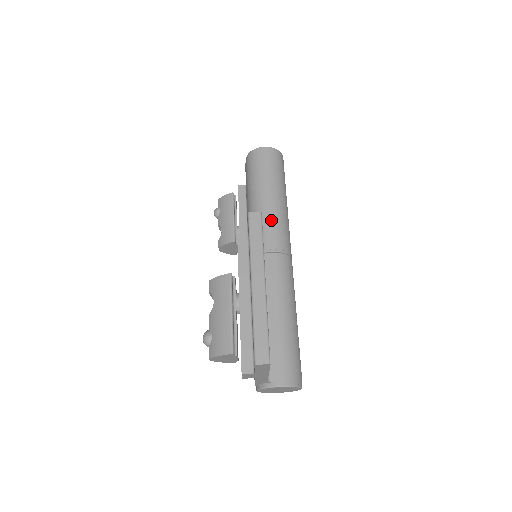
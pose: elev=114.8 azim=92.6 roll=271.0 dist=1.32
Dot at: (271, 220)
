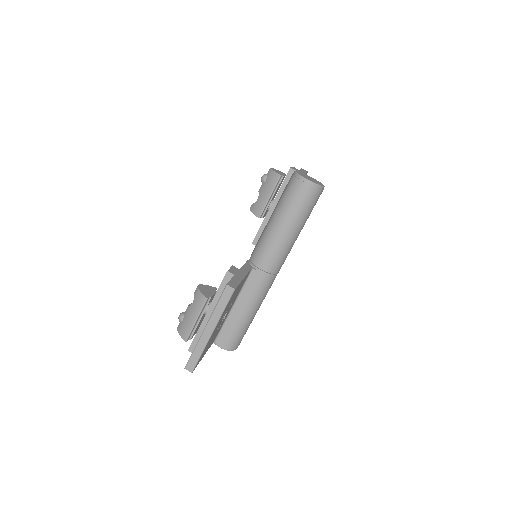
Dot at: (274, 246)
